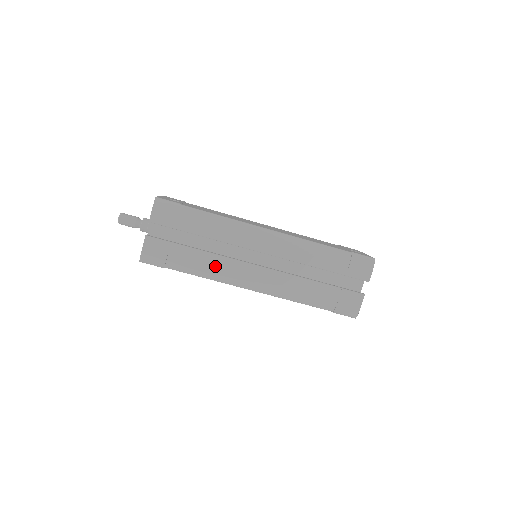
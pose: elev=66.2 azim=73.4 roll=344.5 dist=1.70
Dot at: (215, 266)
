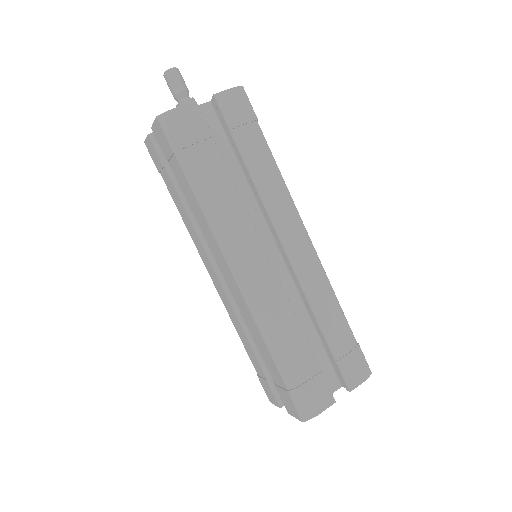
Dot at: (228, 209)
